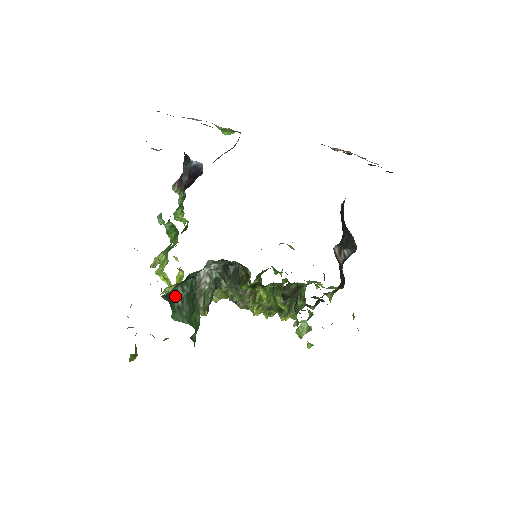
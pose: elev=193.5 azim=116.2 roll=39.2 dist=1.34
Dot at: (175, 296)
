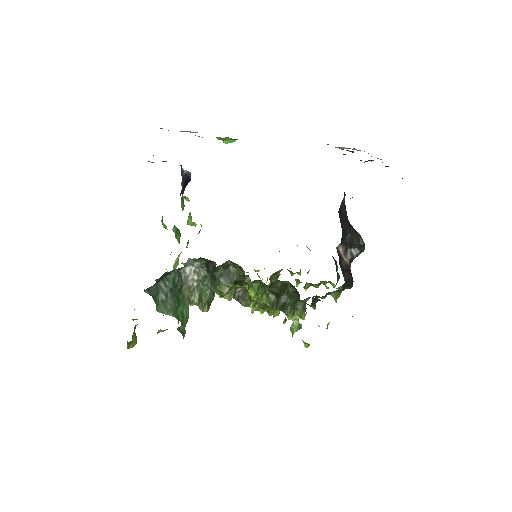
Dot at: (158, 291)
